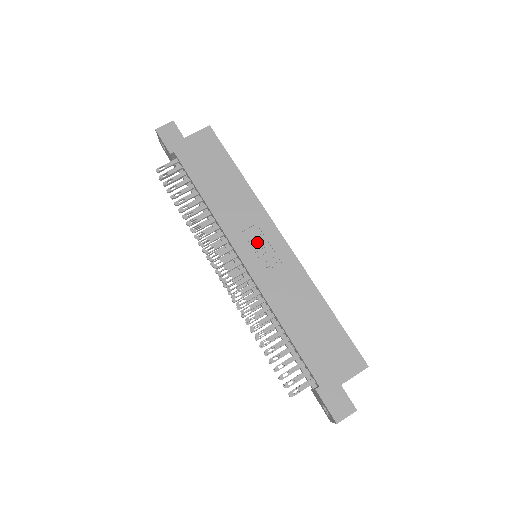
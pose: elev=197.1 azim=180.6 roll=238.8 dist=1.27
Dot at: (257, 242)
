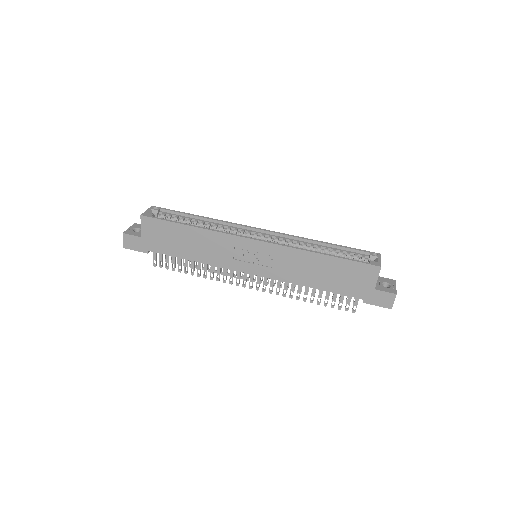
Dot at: (247, 257)
